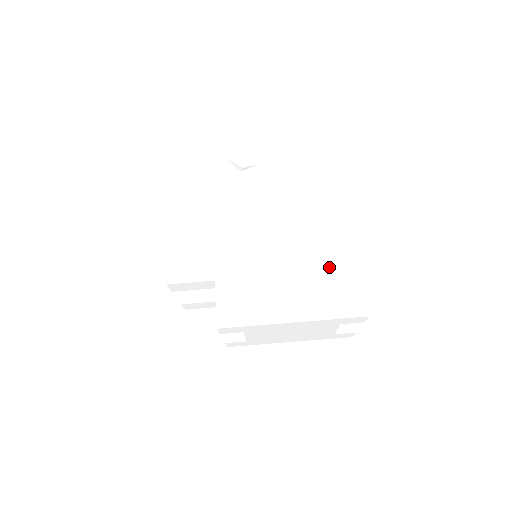
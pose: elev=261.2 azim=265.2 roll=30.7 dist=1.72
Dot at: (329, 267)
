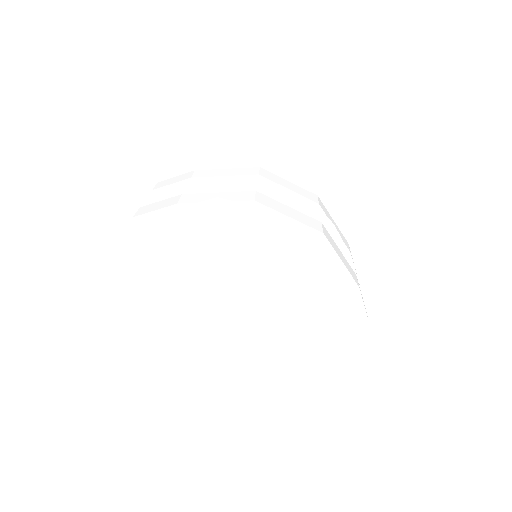
Dot at: (329, 291)
